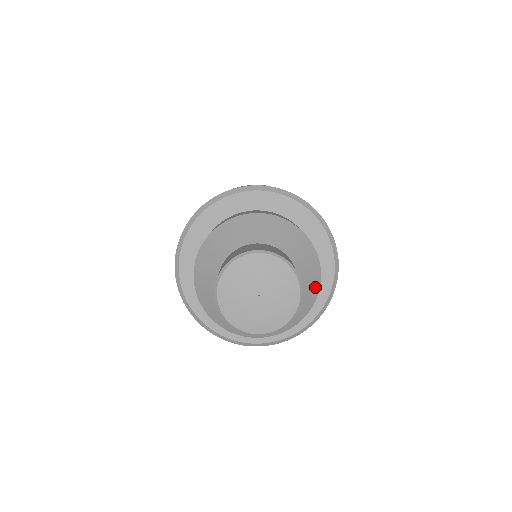
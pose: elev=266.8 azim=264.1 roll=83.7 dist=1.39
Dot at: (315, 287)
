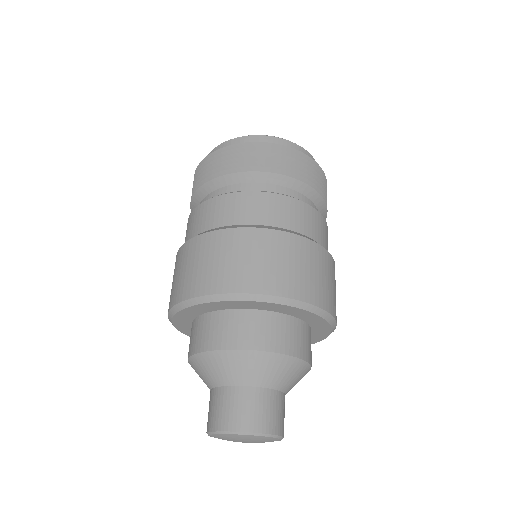
Dot at: occluded
